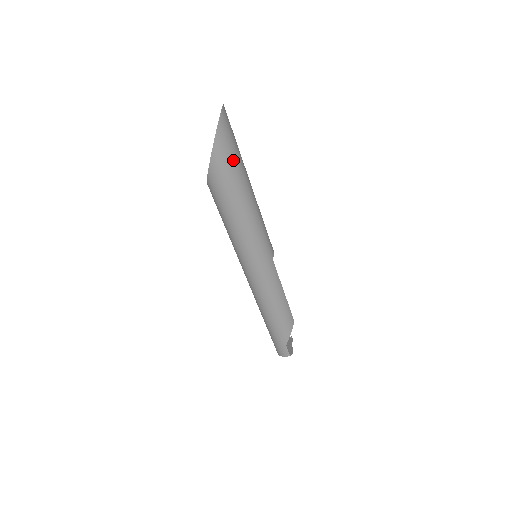
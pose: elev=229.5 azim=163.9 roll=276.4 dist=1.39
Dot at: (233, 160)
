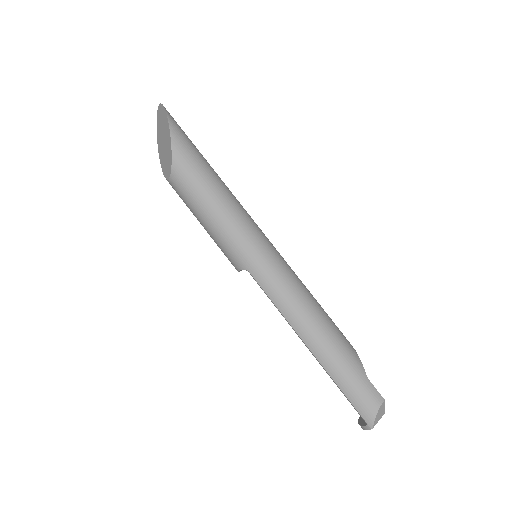
Dot at: (188, 138)
